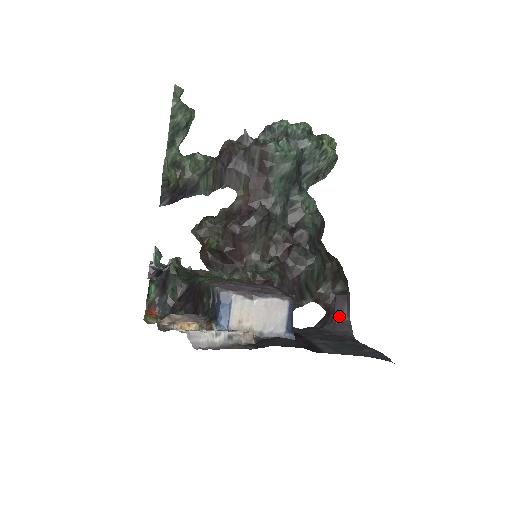
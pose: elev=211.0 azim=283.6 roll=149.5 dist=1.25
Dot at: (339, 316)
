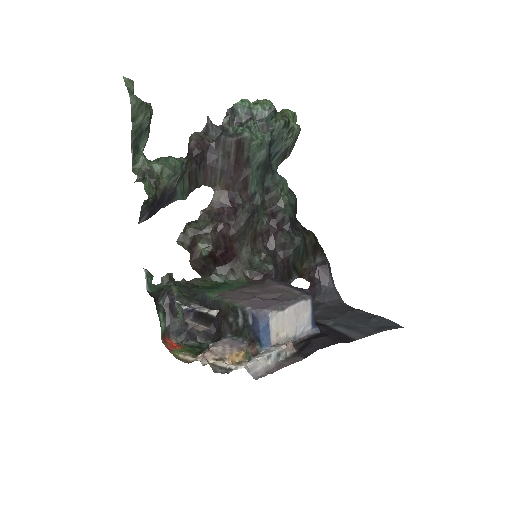
Dot at: (325, 286)
